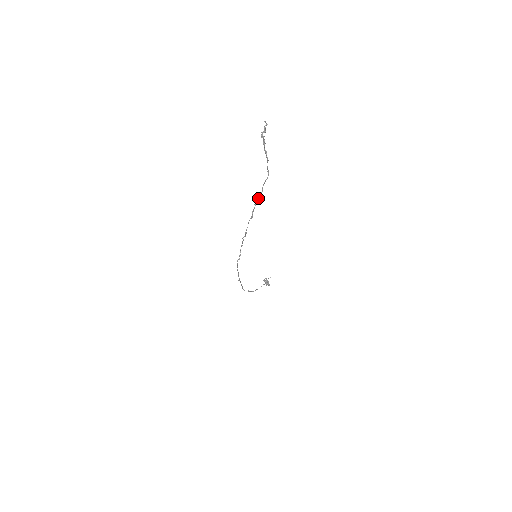
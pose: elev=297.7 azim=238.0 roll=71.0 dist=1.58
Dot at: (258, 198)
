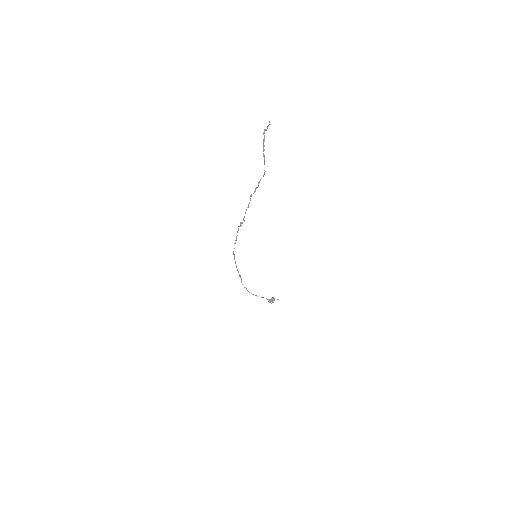
Dot at: (255, 191)
